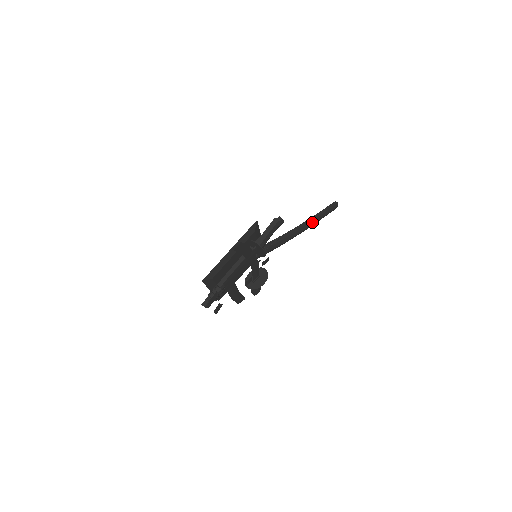
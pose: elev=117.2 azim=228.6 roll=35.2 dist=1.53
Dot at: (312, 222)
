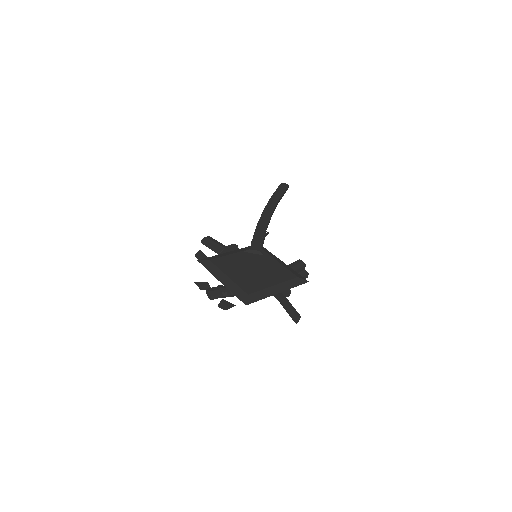
Dot at: occluded
